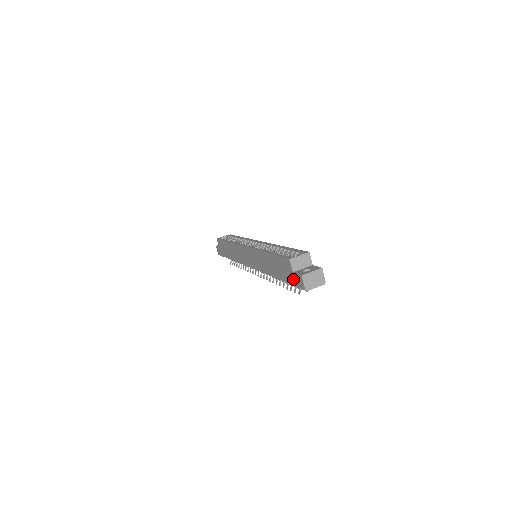
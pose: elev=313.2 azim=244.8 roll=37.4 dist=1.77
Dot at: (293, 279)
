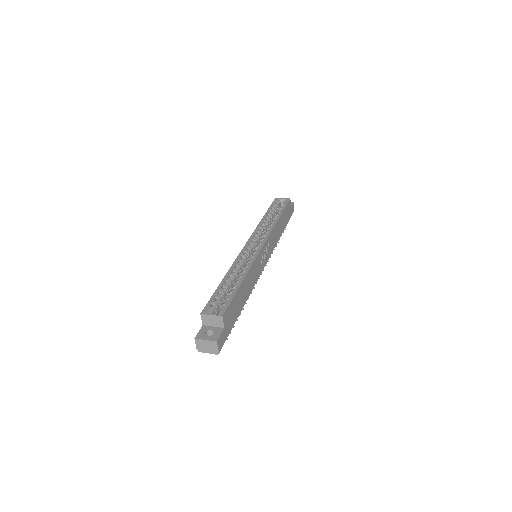
Dot at: occluded
